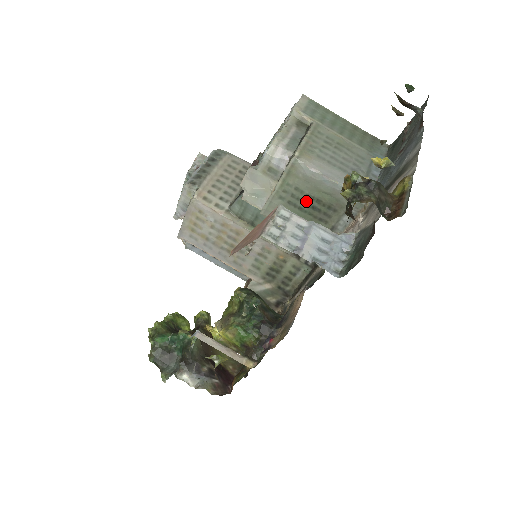
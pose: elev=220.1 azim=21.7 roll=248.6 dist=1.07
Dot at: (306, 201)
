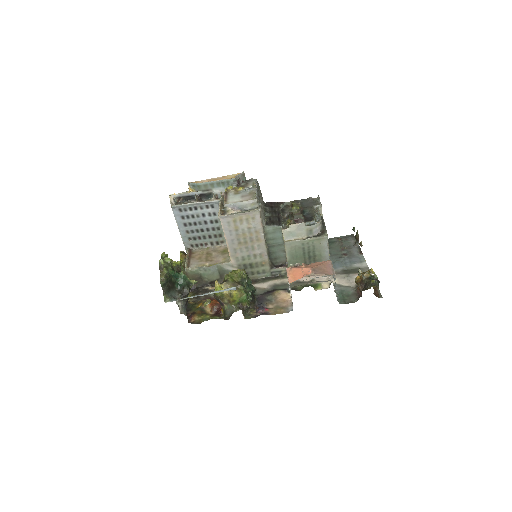
Dot at: (310, 252)
